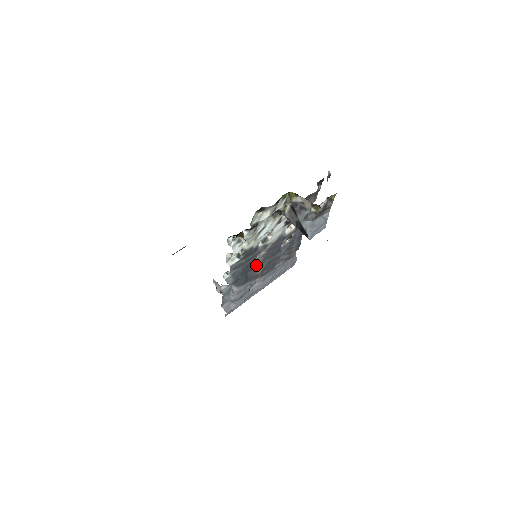
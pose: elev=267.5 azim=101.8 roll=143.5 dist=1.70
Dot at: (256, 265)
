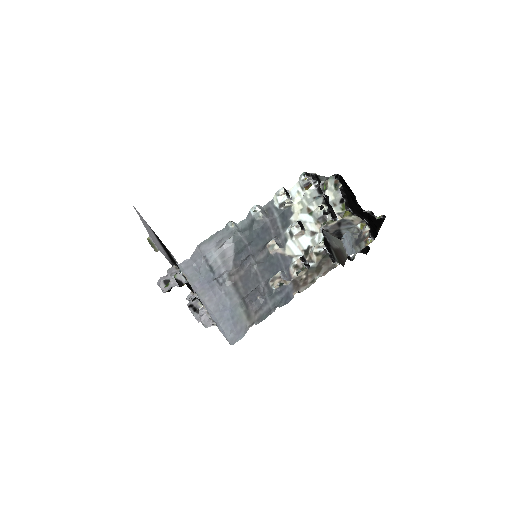
Dot at: (260, 249)
